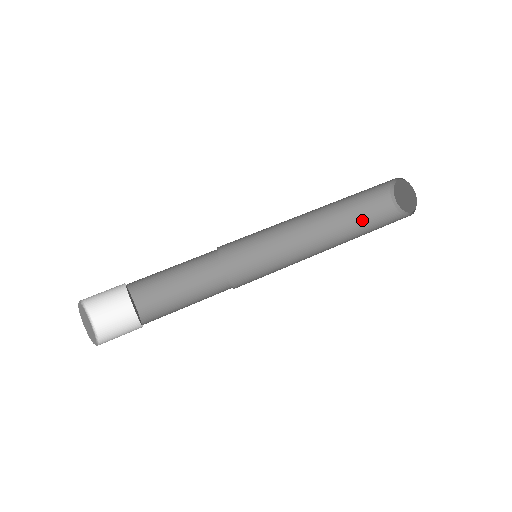
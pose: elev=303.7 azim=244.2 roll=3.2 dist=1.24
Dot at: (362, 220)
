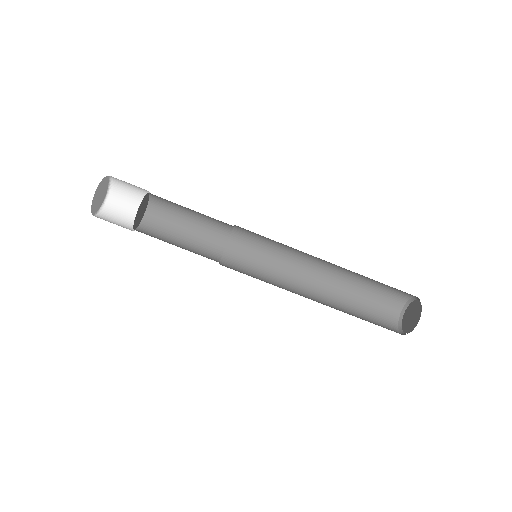
Dot at: (365, 298)
